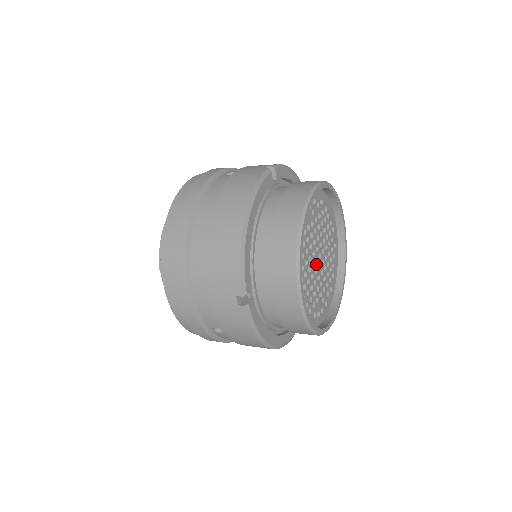
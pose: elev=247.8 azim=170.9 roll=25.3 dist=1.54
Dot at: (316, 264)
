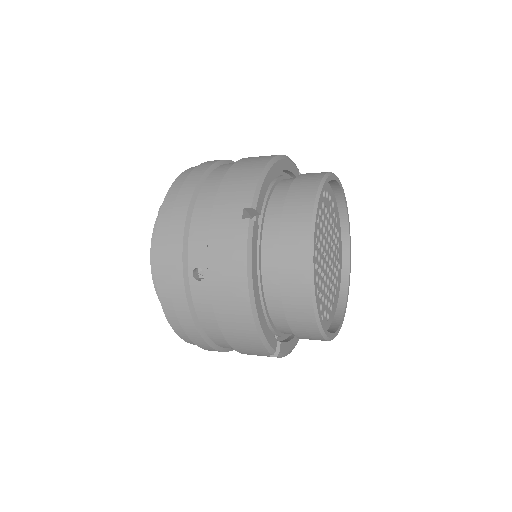
Dot at: (323, 257)
